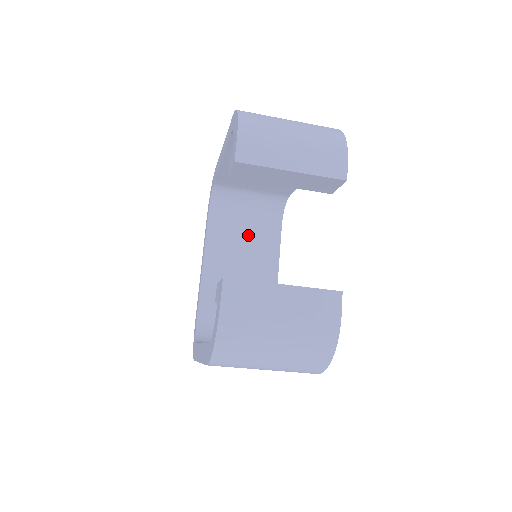
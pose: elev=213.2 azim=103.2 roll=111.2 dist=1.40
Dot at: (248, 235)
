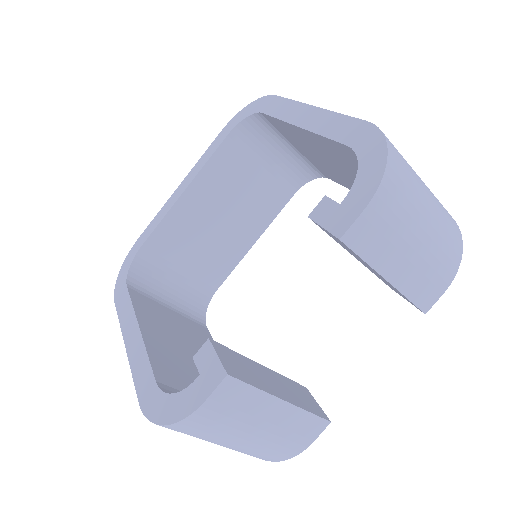
Dot at: (254, 185)
